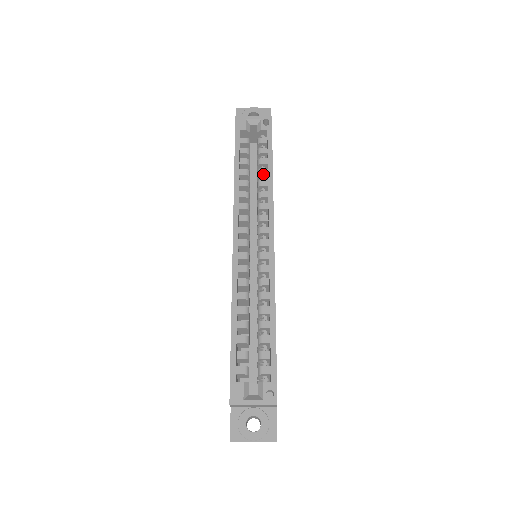
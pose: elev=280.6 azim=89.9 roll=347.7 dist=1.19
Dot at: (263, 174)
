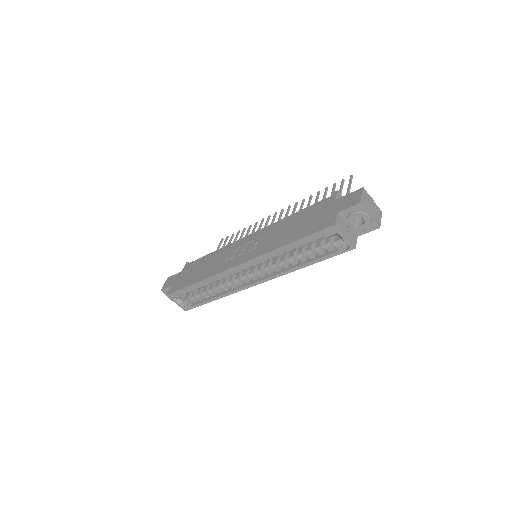
Dot at: (300, 260)
